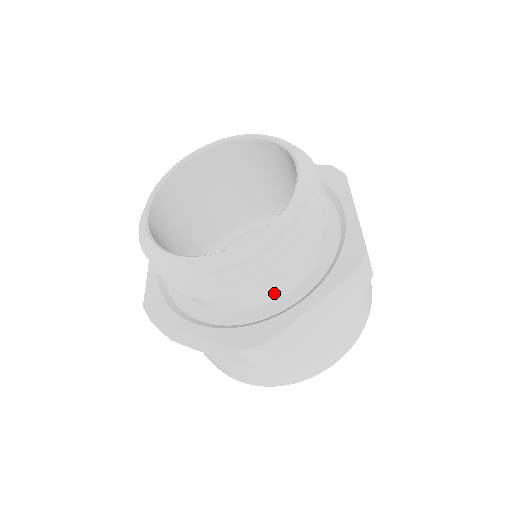
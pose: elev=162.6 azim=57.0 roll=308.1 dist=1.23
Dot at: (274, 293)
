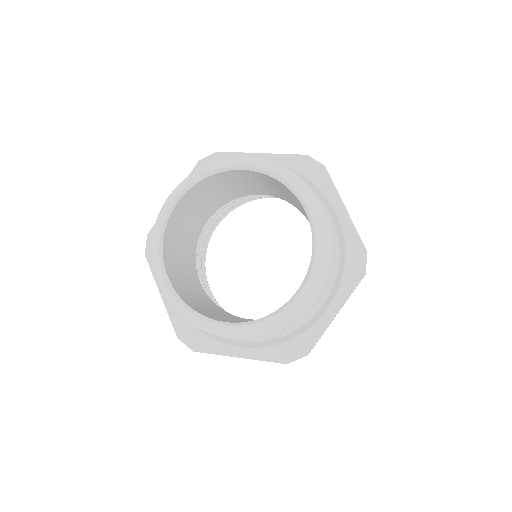
Dot at: occluded
